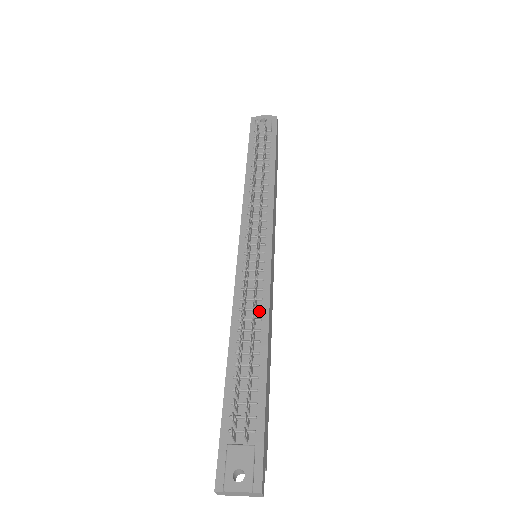
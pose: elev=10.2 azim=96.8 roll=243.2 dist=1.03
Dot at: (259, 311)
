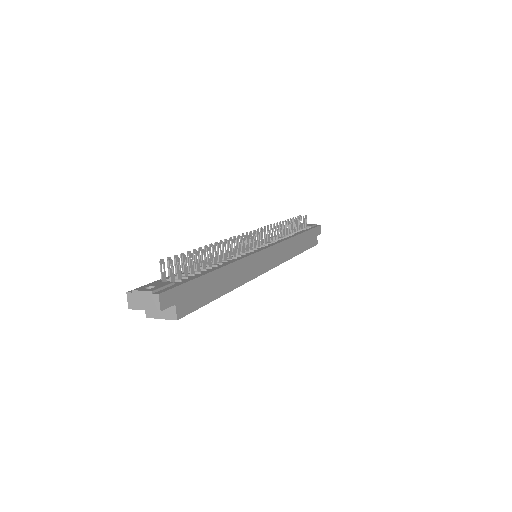
Dot at: (234, 258)
